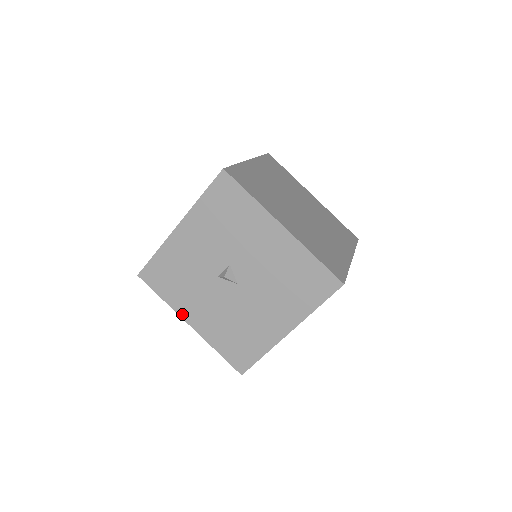
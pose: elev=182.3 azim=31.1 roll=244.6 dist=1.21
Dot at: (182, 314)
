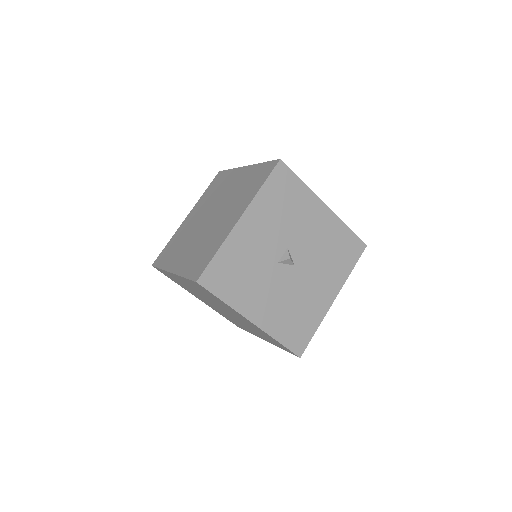
Dot at: (245, 313)
